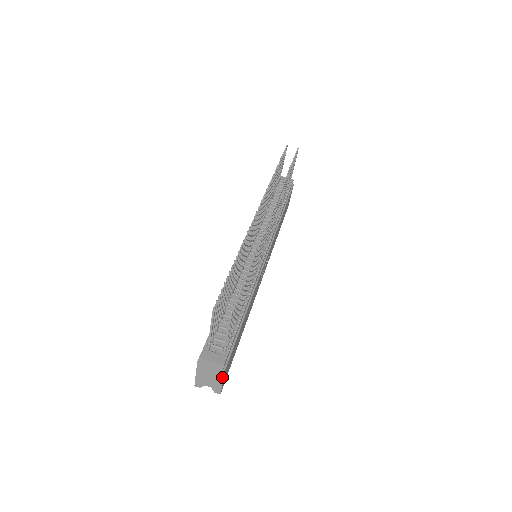
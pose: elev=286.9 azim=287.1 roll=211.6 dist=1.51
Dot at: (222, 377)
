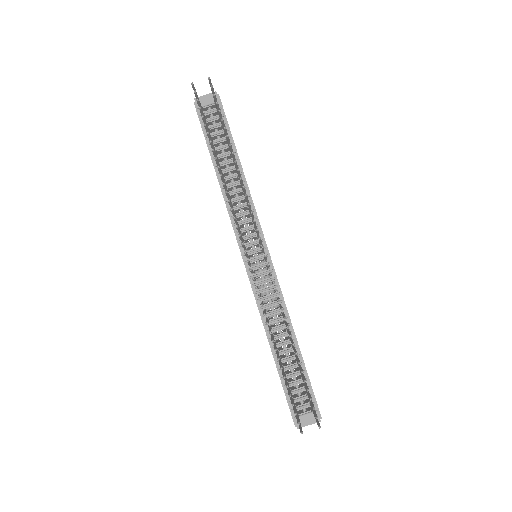
Dot at: occluded
